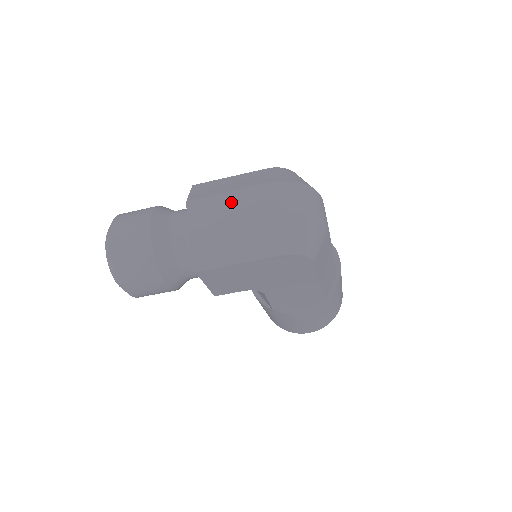
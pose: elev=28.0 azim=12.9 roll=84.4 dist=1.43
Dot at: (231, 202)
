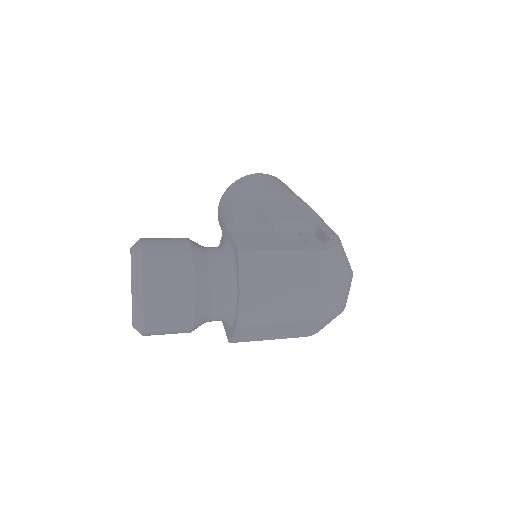
Dot at: (285, 305)
